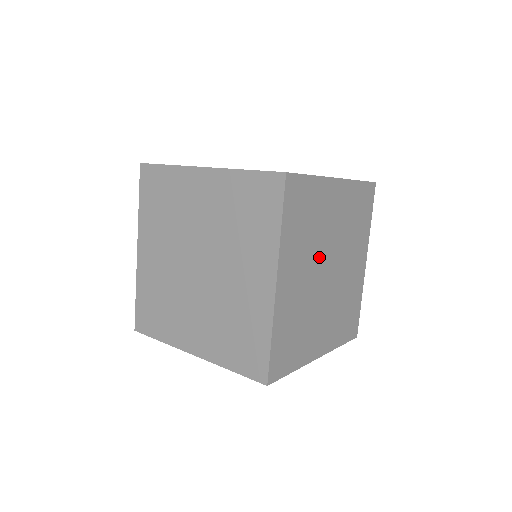
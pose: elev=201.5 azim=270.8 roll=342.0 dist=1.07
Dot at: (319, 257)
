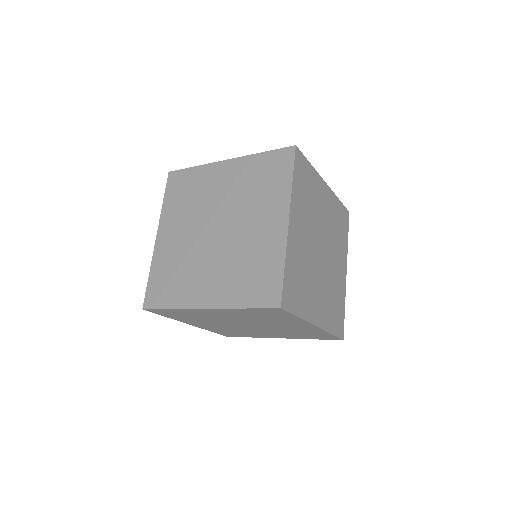
Dot at: (315, 232)
